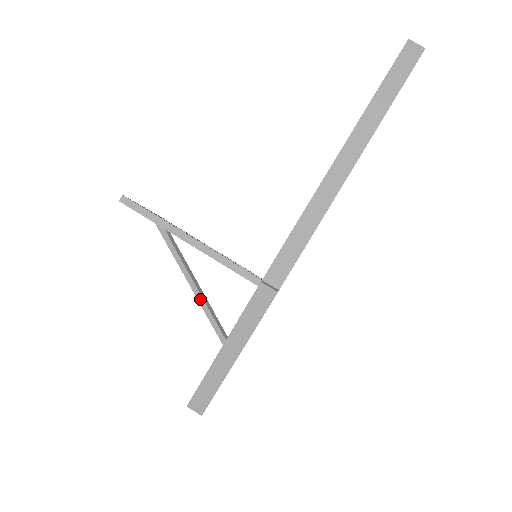
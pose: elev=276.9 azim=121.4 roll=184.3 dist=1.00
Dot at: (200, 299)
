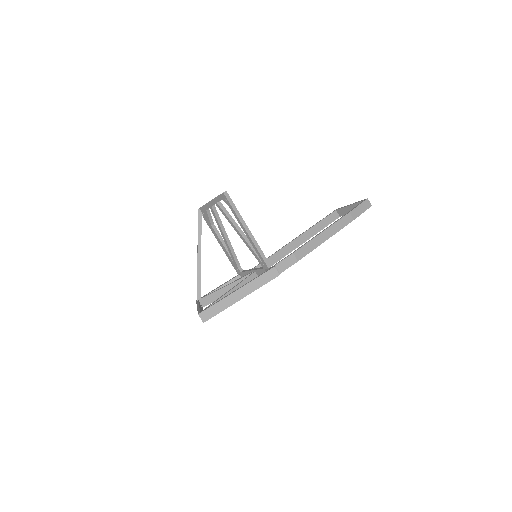
Dot at: (199, 266)
